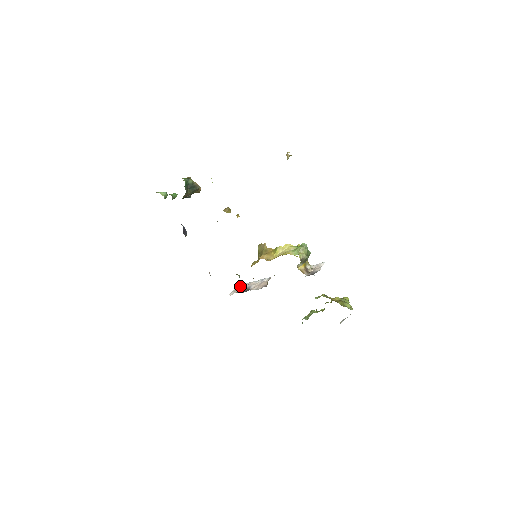
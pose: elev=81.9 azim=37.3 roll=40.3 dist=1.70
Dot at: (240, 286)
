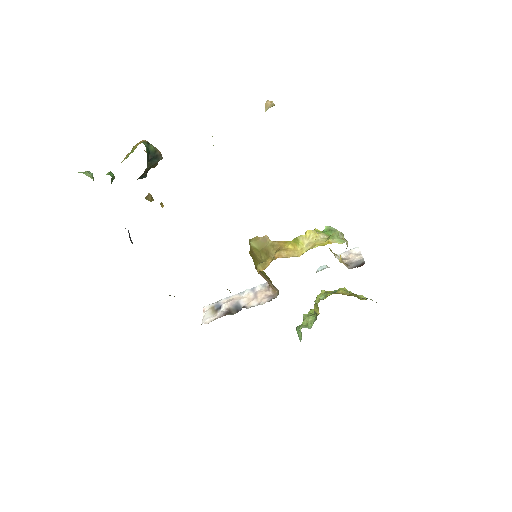
Dot at: (214, 306)
